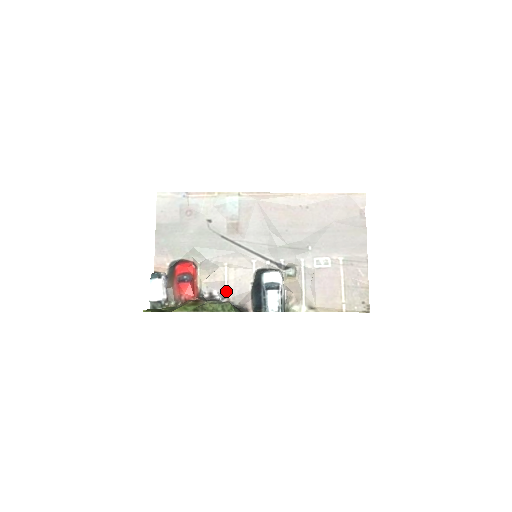
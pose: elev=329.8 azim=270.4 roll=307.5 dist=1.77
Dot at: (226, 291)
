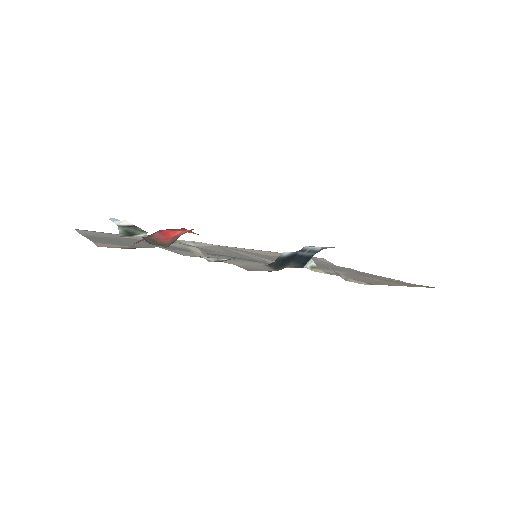
Dot at: occluded
